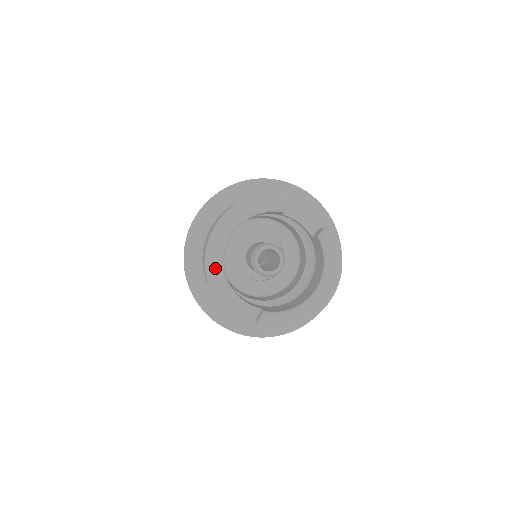
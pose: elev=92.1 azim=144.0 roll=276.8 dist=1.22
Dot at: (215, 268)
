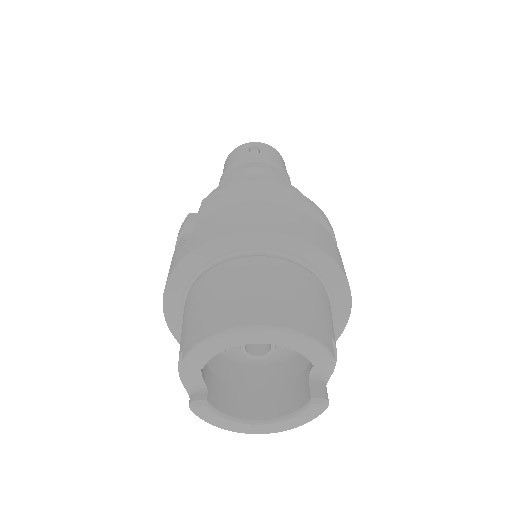
Dot at: (208, 351)
